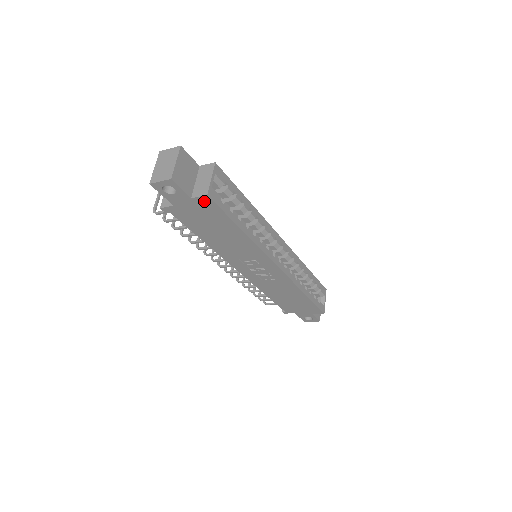
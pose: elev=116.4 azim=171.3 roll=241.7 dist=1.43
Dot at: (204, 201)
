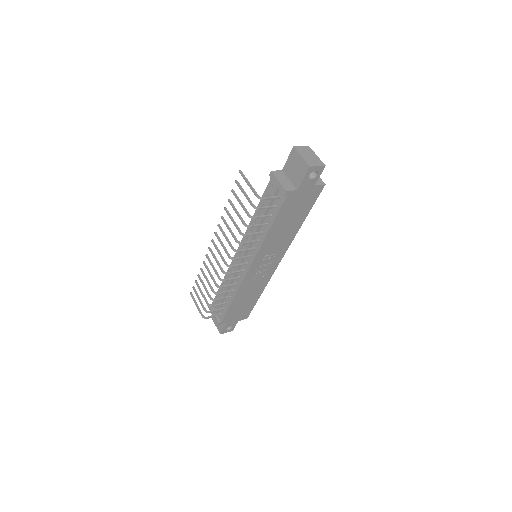
Dot at: (318, 189)
